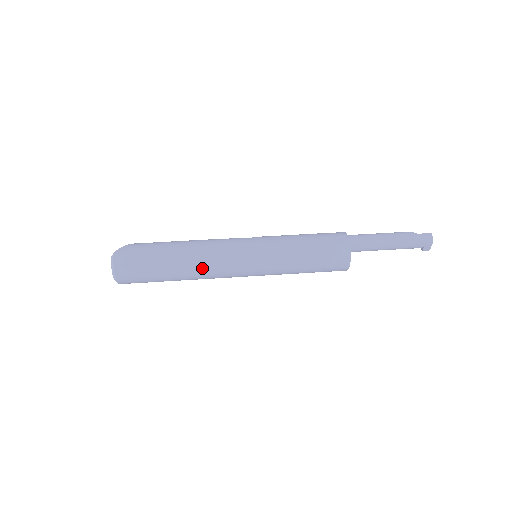
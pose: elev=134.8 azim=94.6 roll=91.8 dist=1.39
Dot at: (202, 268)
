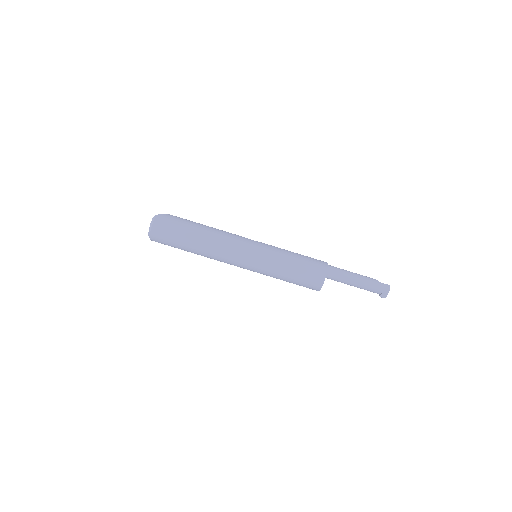
Dot at: (214, 249)
